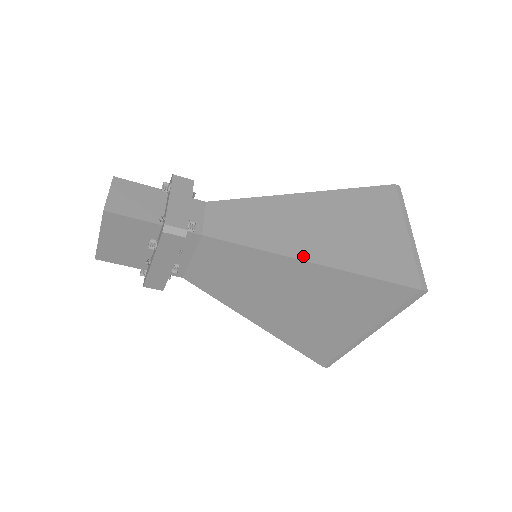
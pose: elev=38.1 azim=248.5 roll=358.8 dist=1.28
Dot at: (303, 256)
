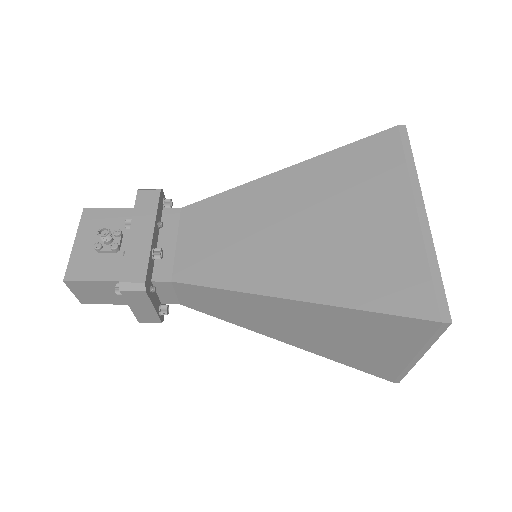
Dot at: (280, 339)
